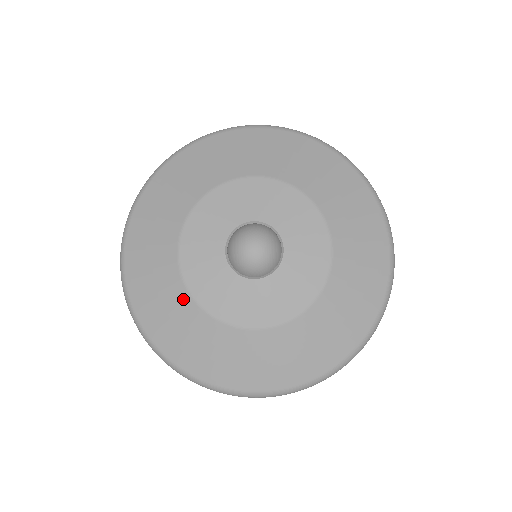
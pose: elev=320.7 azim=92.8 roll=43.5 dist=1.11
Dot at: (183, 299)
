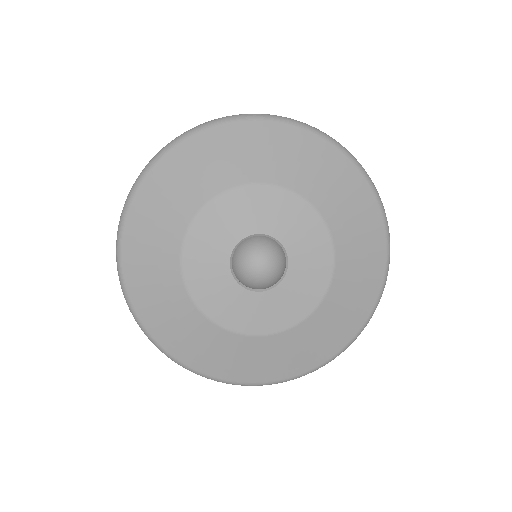
Dot at: (222, 336)
